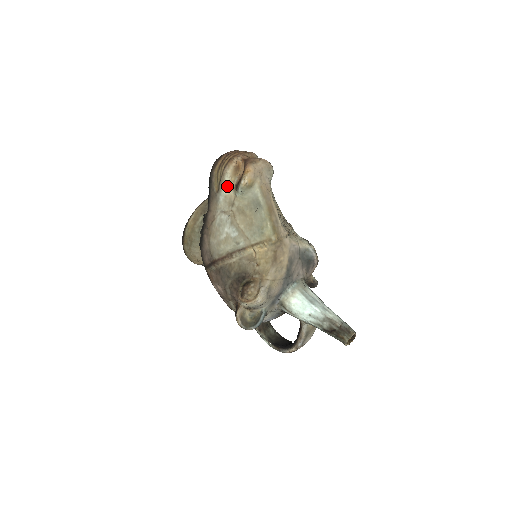
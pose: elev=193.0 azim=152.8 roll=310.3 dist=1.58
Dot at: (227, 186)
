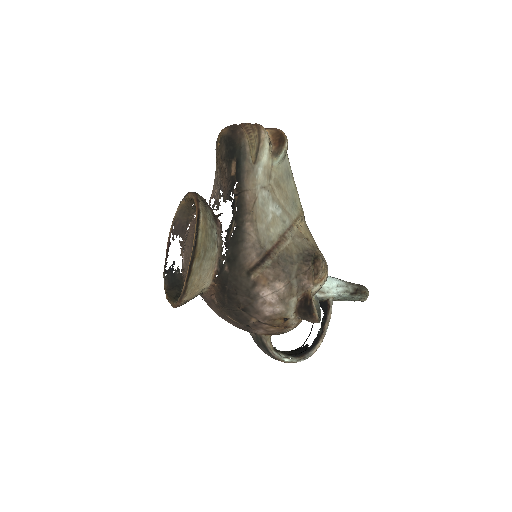
Dot at: (267, 153)
